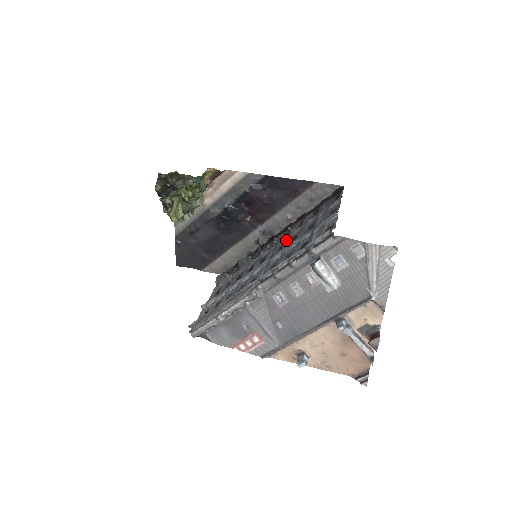
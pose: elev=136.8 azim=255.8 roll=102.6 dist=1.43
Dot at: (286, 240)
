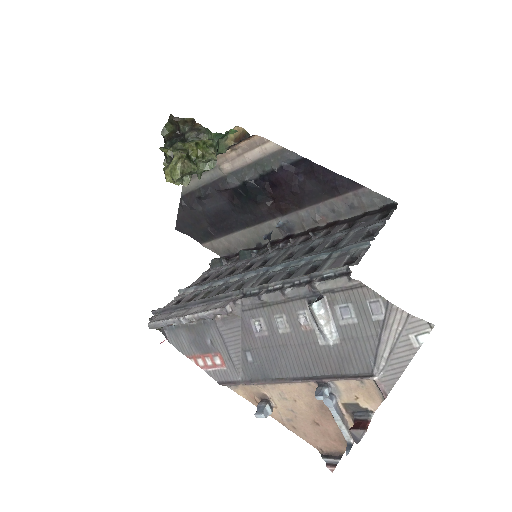
Dot at: (300, 248)
